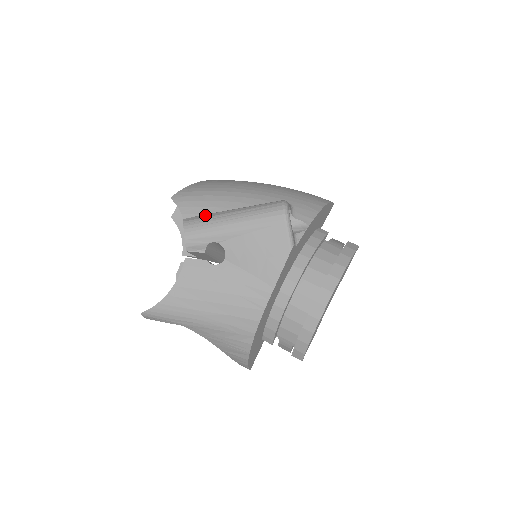
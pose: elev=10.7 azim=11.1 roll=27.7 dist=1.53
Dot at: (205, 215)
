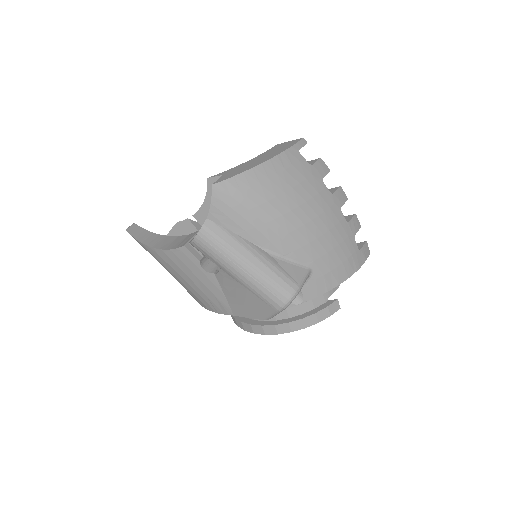
Dot at: (227, 235)
